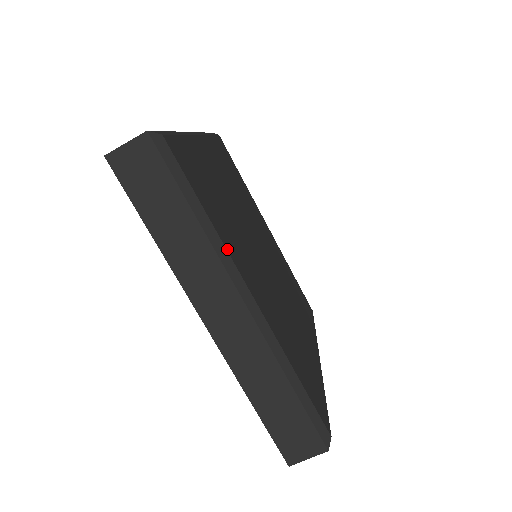
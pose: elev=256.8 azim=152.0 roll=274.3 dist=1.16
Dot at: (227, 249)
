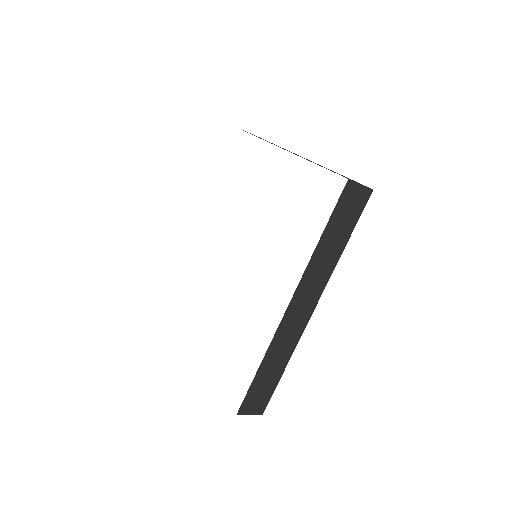
Dot at: occluded
